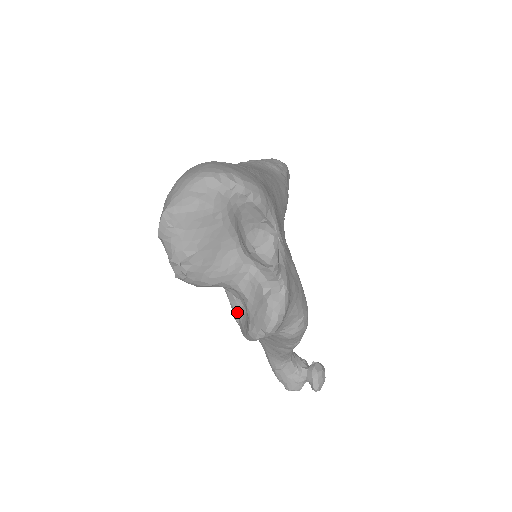
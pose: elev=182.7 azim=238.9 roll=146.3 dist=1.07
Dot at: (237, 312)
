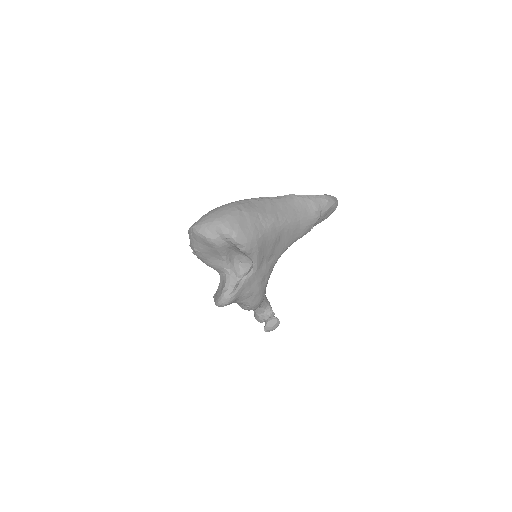
Dot at: occluded
